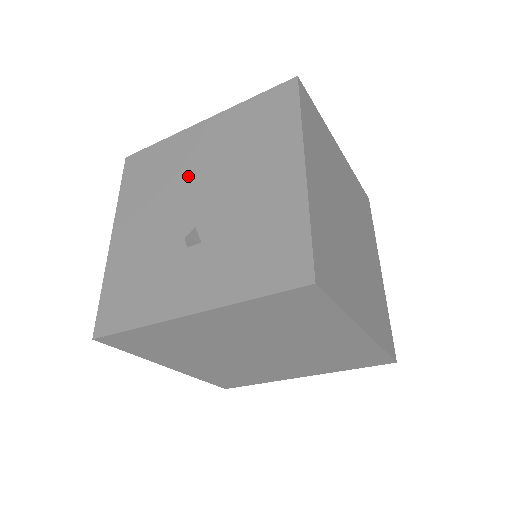
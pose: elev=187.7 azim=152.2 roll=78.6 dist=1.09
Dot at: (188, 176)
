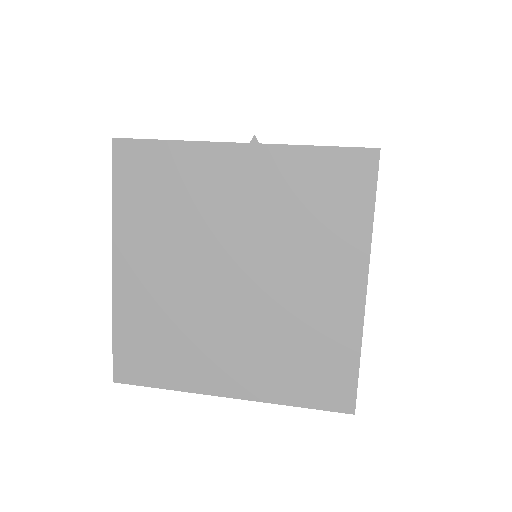
Dot at: occluded
